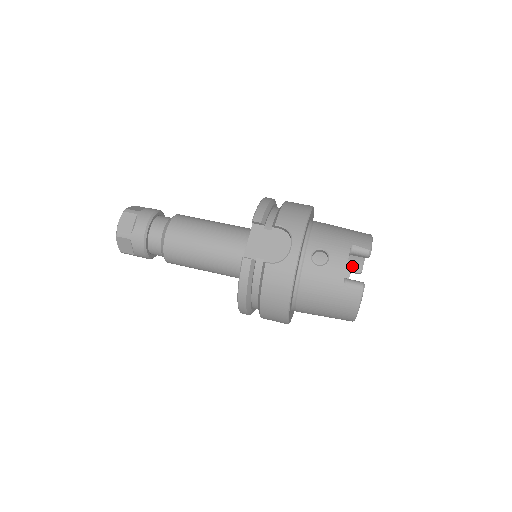
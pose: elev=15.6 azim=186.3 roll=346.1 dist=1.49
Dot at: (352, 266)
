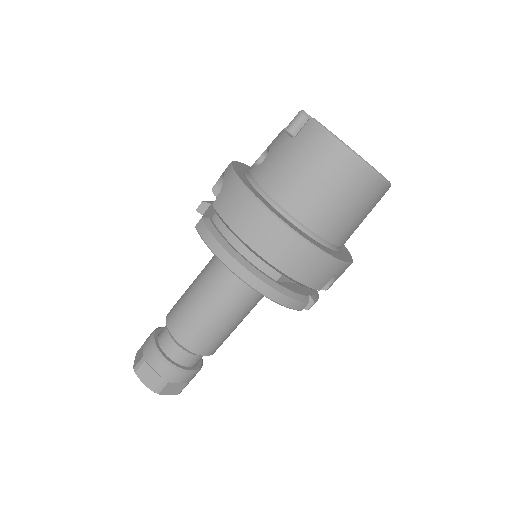
Dot at: occluded
